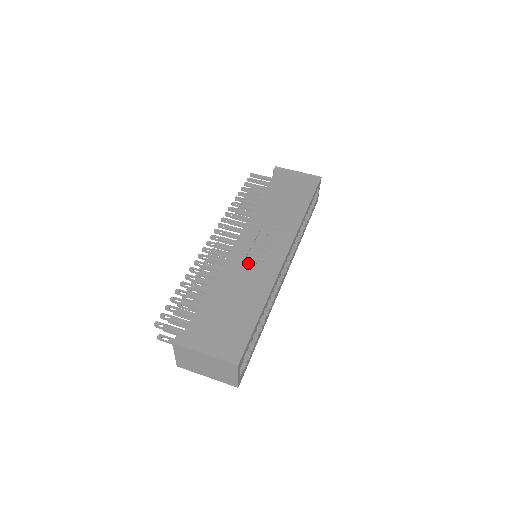
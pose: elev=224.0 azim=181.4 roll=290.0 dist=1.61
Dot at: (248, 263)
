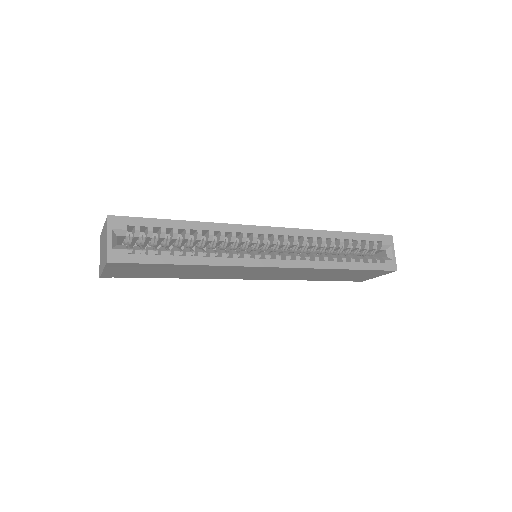
Dot at: occluded
